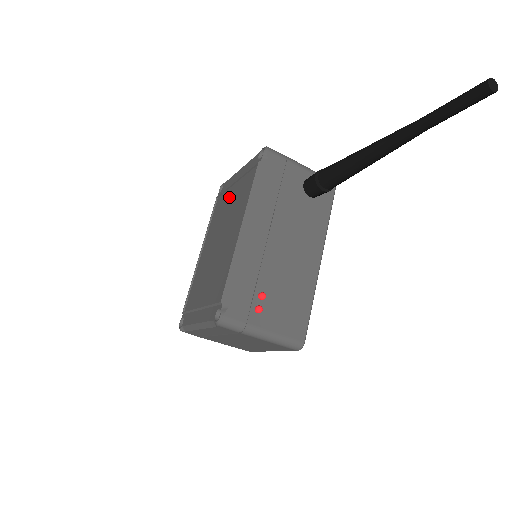
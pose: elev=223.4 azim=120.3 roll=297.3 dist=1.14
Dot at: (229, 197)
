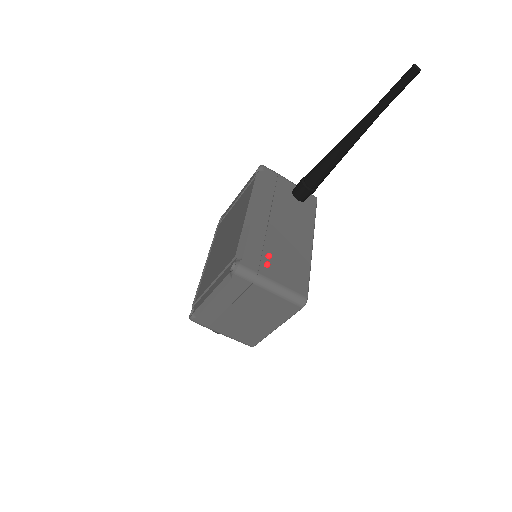
Dot at: (231, 213)
